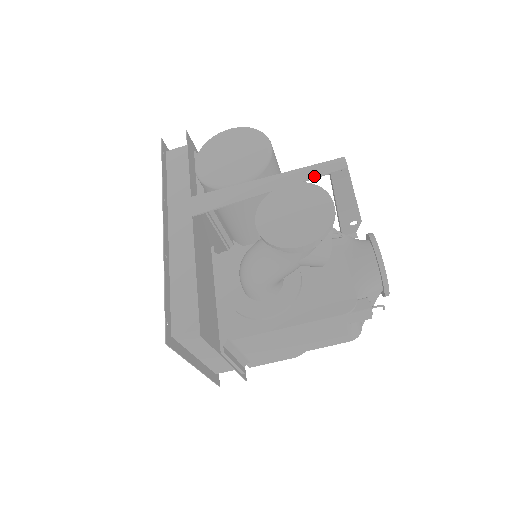
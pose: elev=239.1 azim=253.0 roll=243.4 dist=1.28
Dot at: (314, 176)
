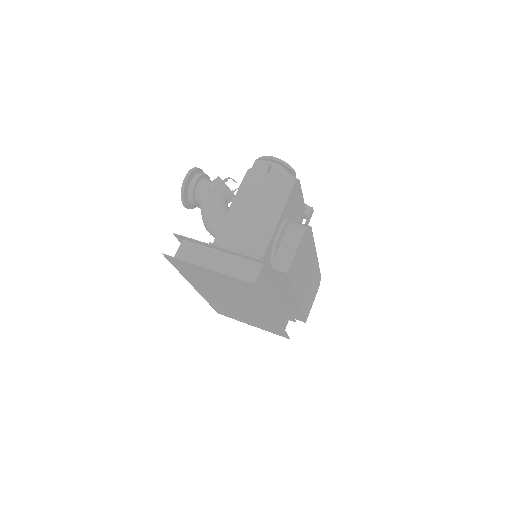
Dot at: occluded
